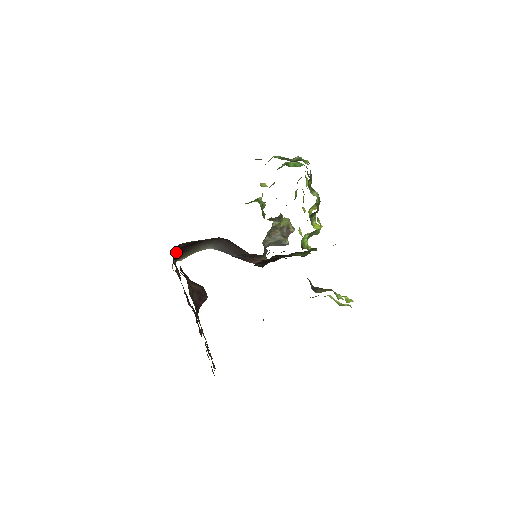
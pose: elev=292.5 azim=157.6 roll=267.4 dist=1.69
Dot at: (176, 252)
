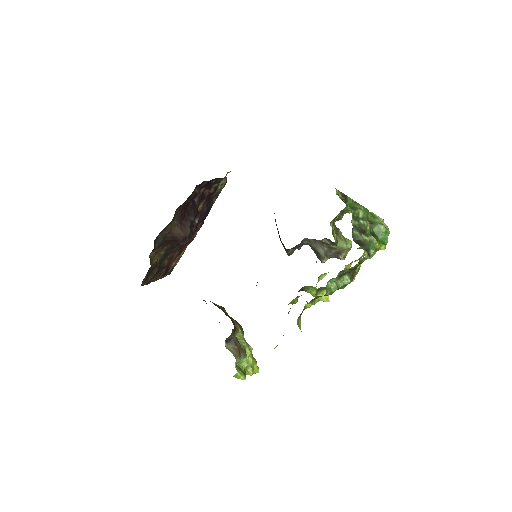
Dot at: occluded
